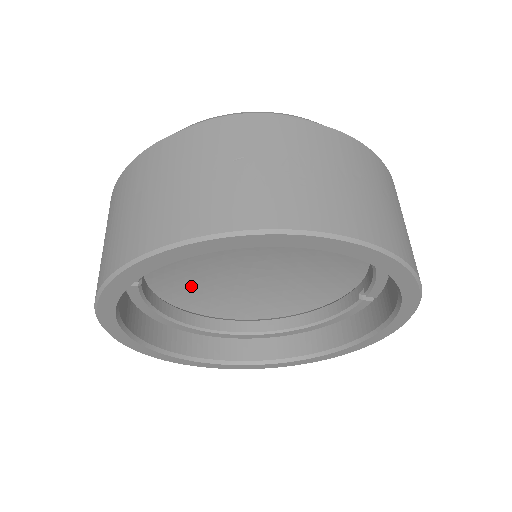
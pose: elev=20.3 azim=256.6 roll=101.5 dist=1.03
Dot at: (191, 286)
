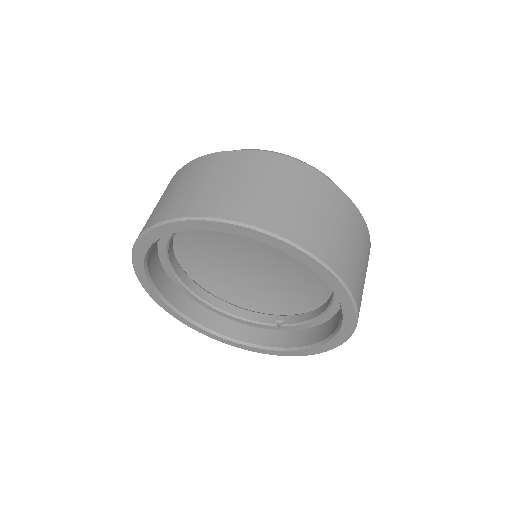
Dot at: (198, 235)
